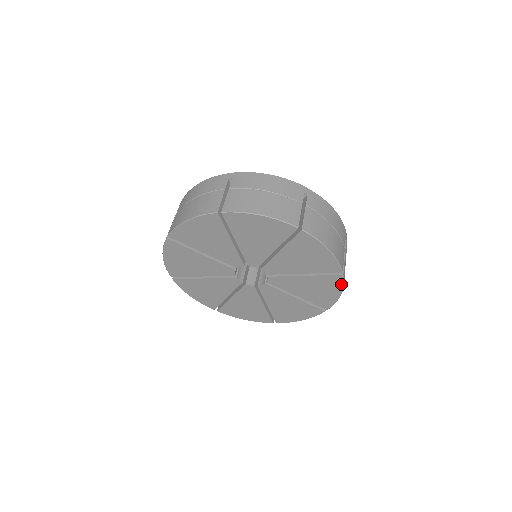
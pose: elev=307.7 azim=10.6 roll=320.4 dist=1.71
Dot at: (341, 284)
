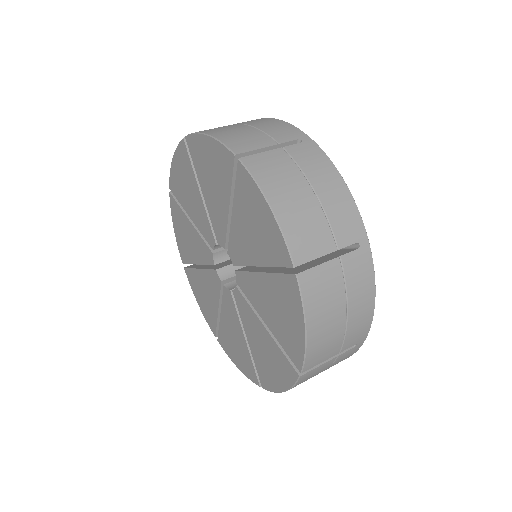
Dot at: (291, 382)
